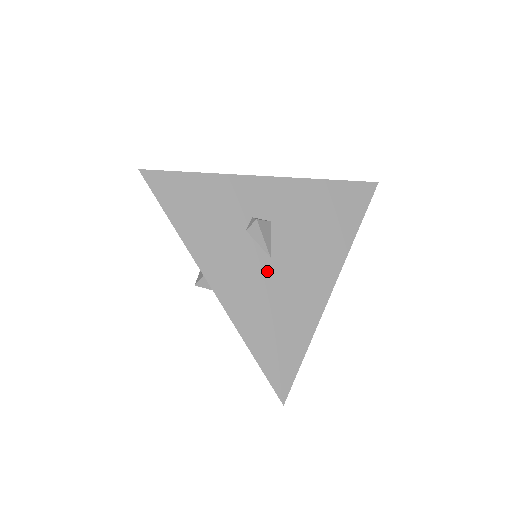
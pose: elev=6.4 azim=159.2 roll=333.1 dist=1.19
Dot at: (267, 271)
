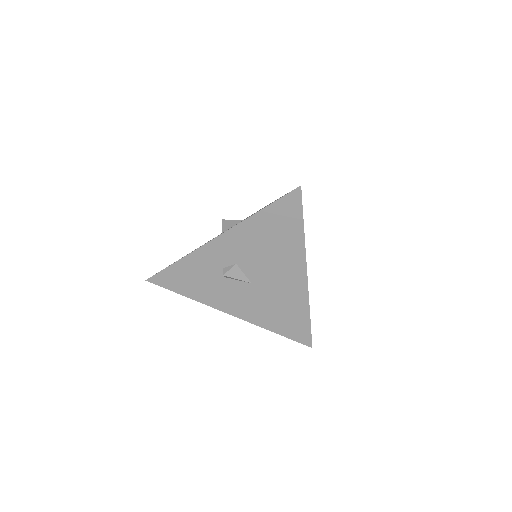
Dot at: (254, 291)
